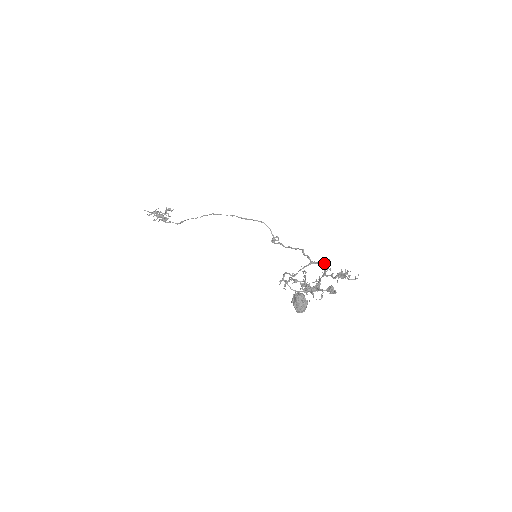
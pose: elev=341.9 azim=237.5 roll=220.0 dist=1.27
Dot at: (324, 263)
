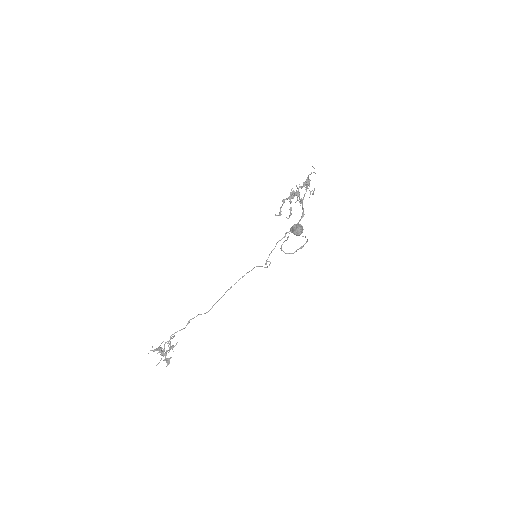
Dot at: (301, 217)
